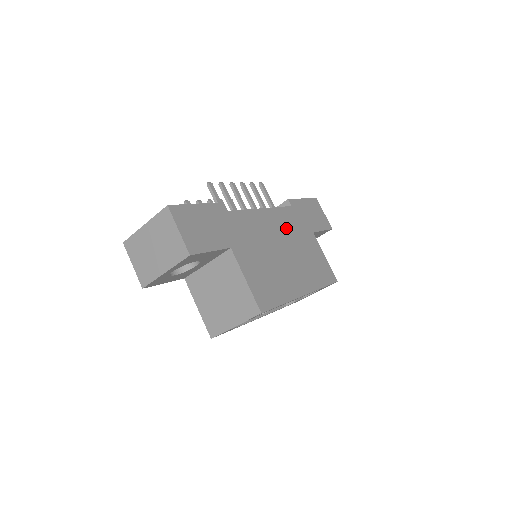
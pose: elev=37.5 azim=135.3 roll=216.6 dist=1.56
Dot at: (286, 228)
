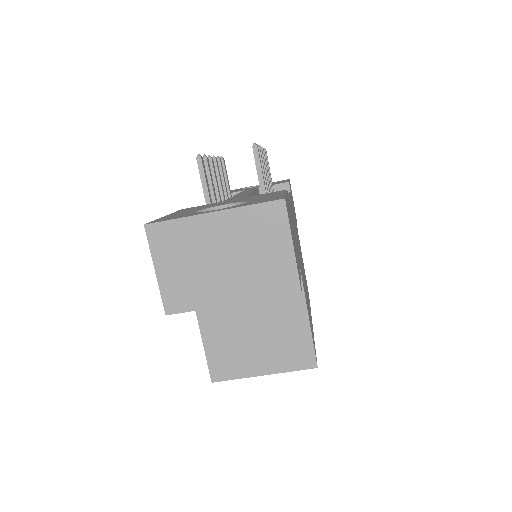
Dot at: occluded
